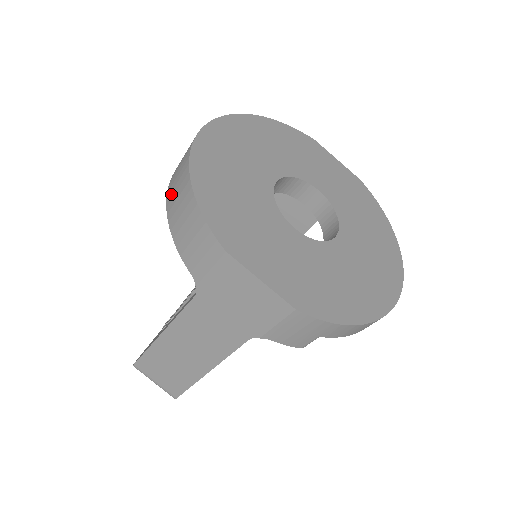
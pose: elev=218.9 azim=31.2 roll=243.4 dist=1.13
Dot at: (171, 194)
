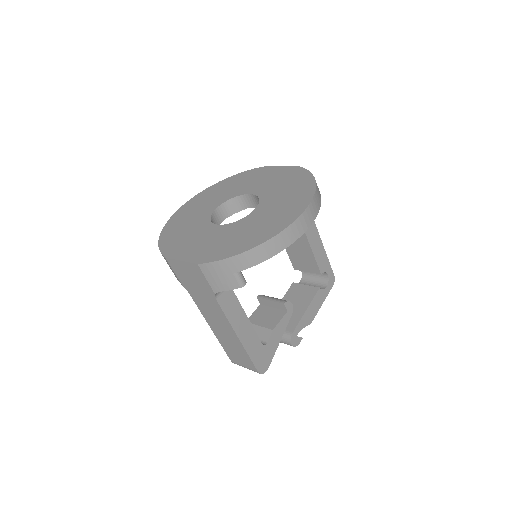
Dot at: occluded
